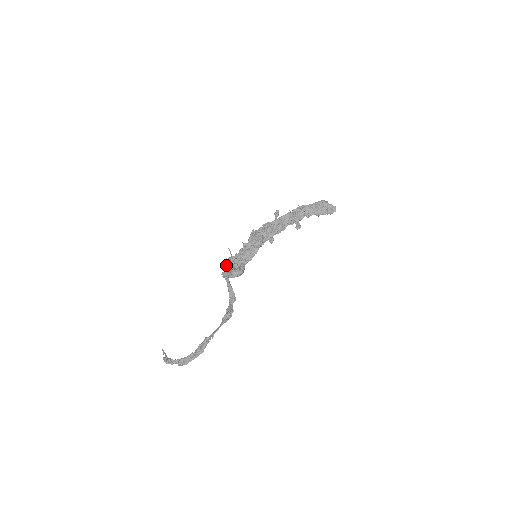
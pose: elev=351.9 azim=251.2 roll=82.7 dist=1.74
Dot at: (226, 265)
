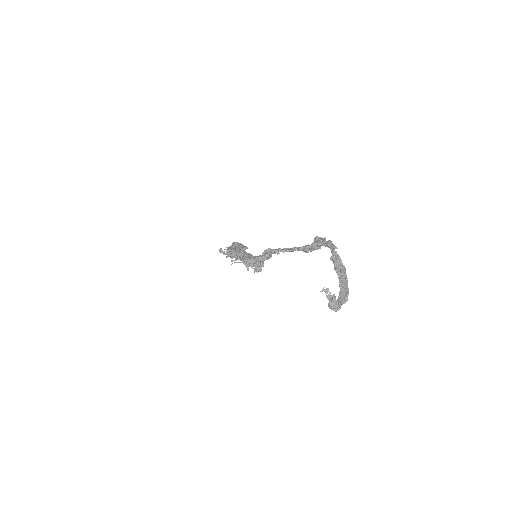
Dot at: (250, 263)
